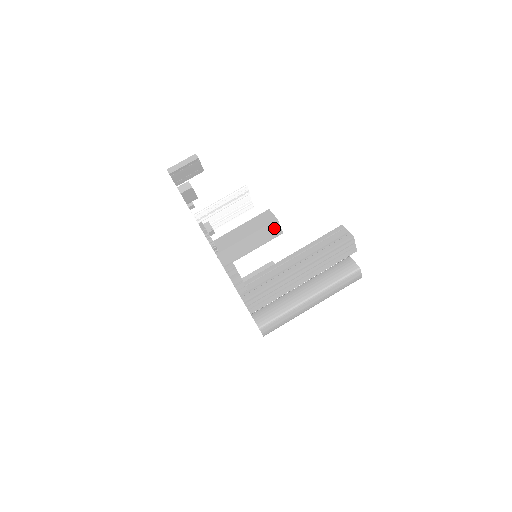
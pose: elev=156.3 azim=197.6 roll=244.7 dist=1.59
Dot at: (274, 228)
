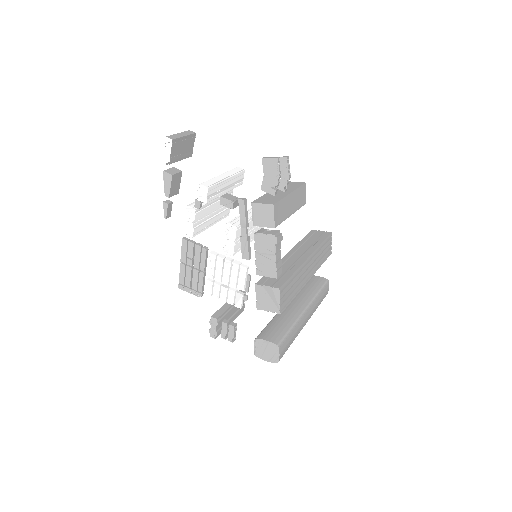
Dot at: (303, 193)
